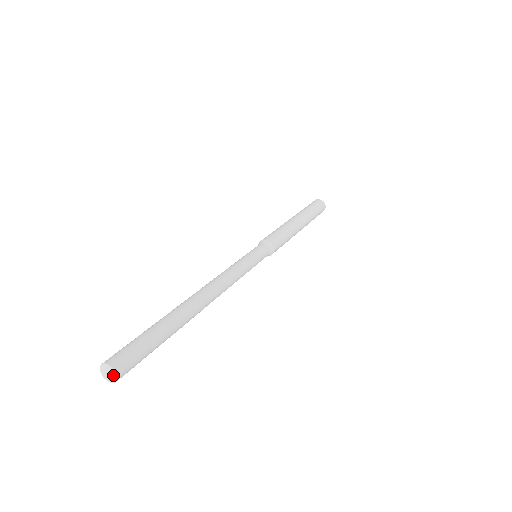
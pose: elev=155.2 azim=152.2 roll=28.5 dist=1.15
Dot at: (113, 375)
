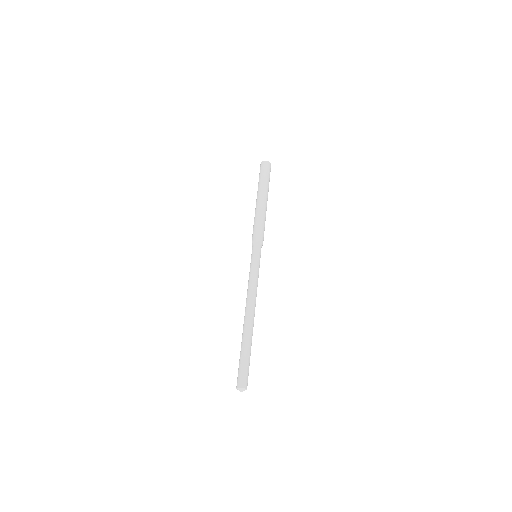
Dot at: occluded
